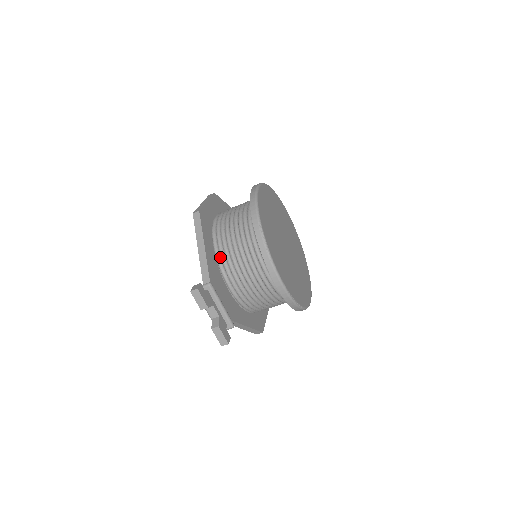
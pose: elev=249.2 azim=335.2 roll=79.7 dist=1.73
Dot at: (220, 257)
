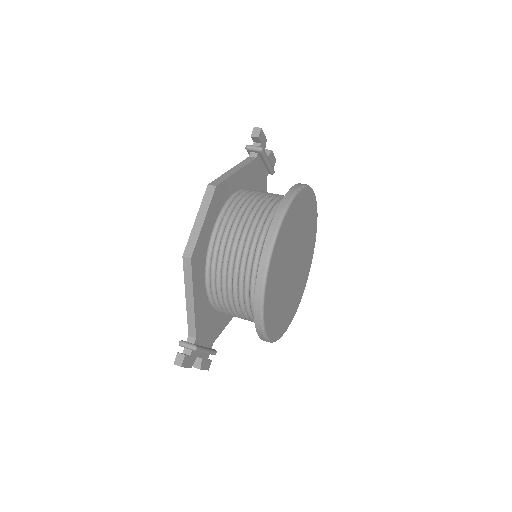
Dot at: (211, 295)
